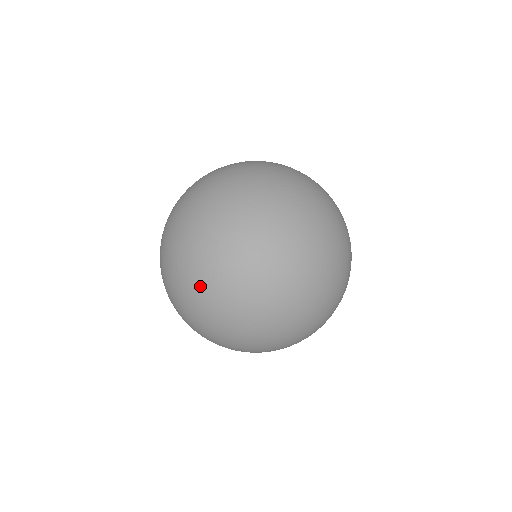
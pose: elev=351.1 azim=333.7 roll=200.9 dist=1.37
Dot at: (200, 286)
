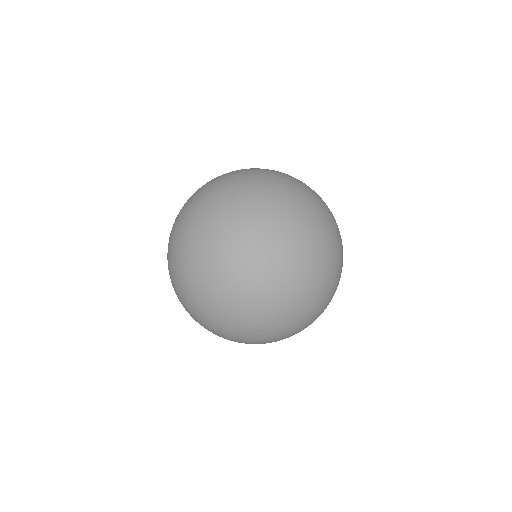
Dot at: (201, 189)
